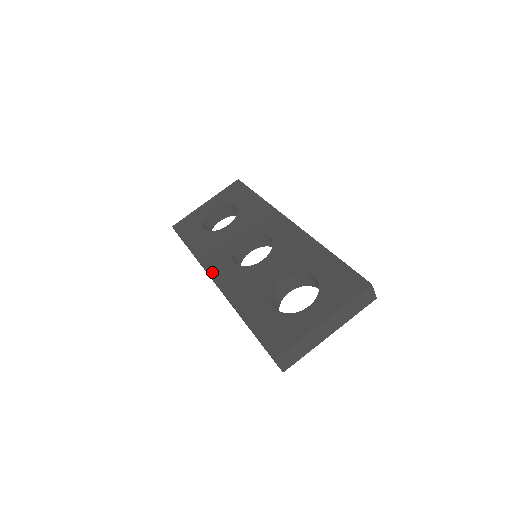
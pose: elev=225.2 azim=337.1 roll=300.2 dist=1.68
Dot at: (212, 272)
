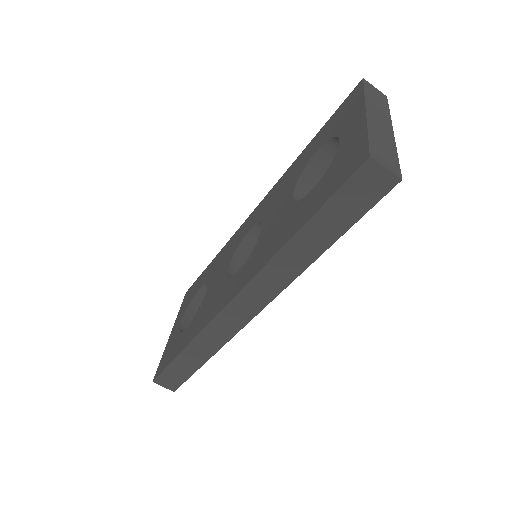
Dot at: (225, 302)
